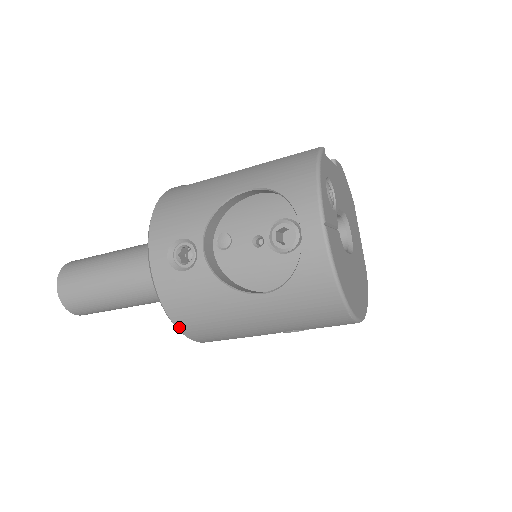
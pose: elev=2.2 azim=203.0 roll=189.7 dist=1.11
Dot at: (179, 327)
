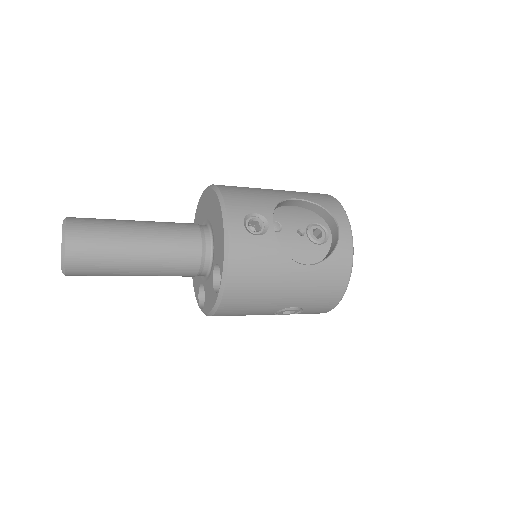
Dot at: (228, 283)
